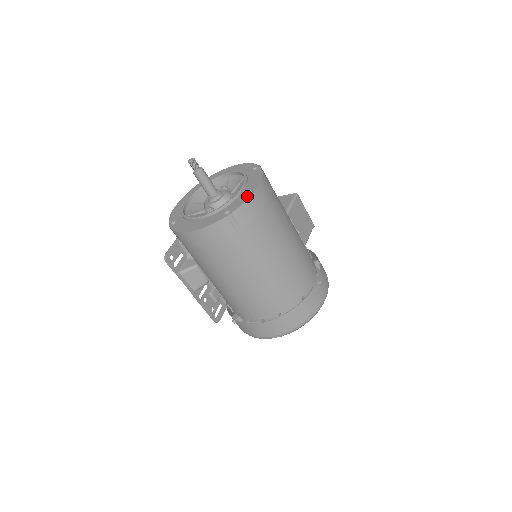
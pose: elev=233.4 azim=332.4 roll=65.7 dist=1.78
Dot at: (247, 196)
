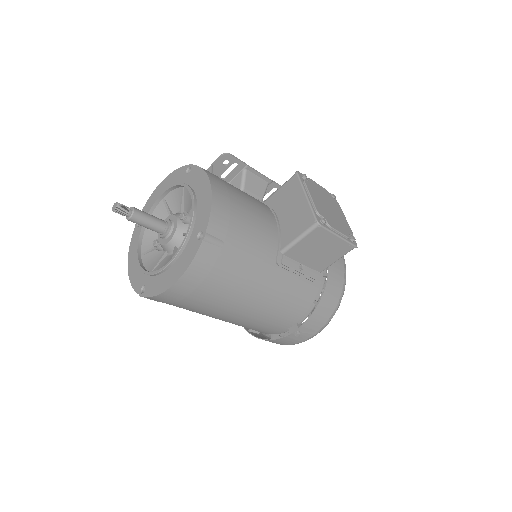
Dot at: (159, 289)
